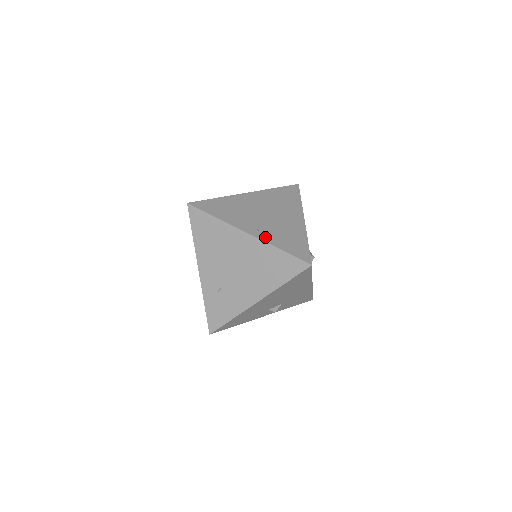
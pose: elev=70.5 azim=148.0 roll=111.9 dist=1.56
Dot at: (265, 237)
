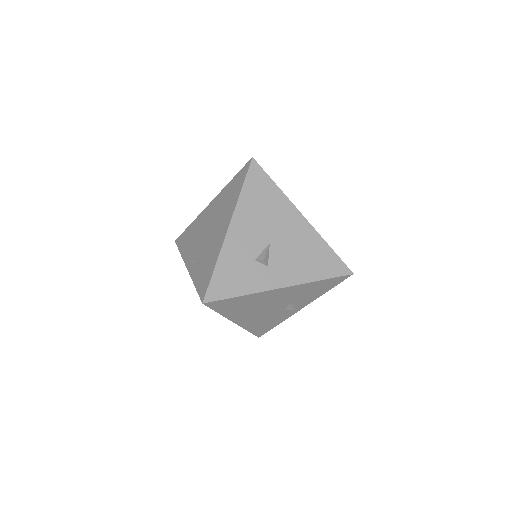
Dot at: (193, 270)
